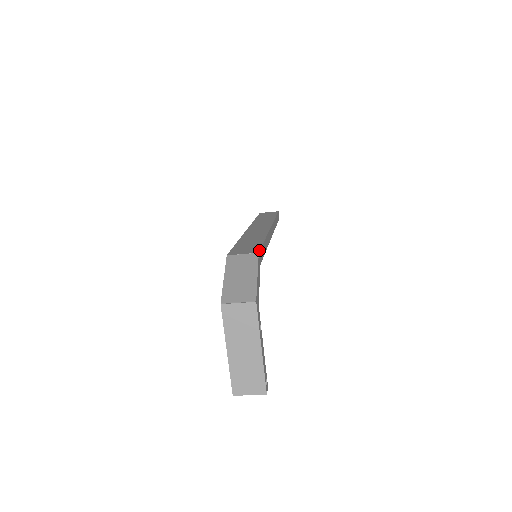
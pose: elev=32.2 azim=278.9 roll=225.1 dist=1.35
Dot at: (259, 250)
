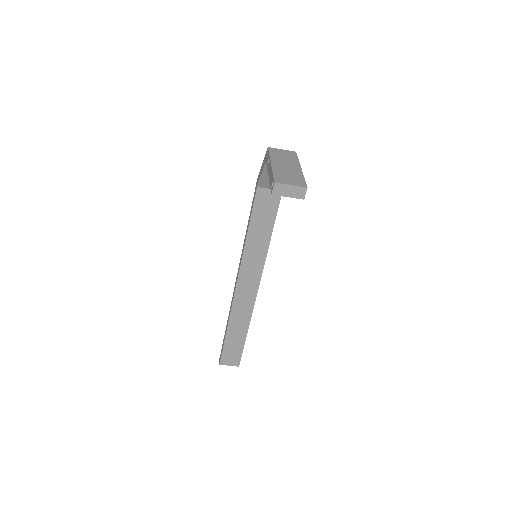
Dot at: occluded
